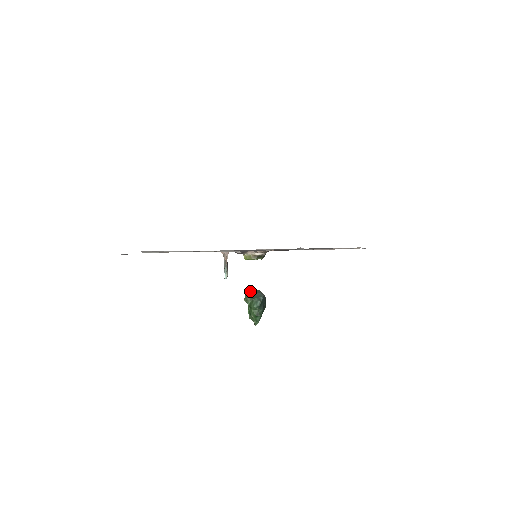
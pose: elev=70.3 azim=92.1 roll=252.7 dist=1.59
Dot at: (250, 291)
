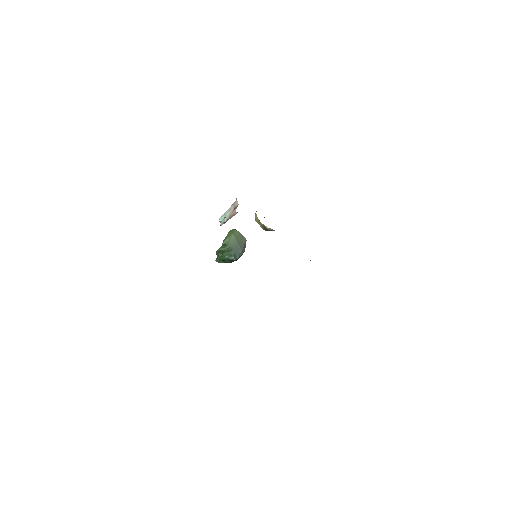
Dot at: (236, 236)
